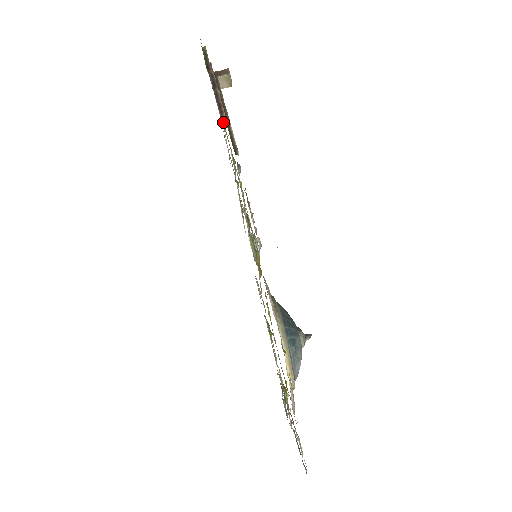
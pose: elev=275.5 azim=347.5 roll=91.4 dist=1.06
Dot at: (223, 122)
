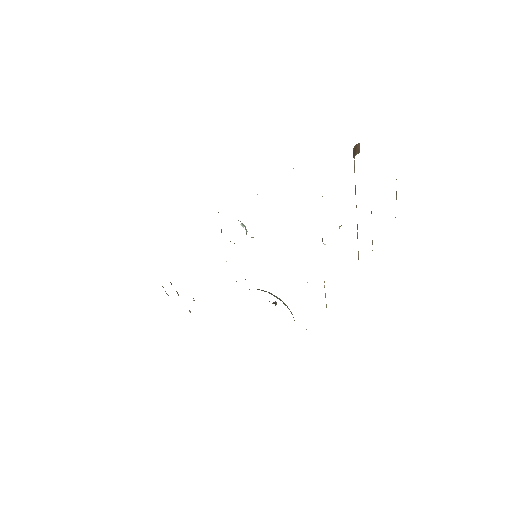
Dot at: occluded
